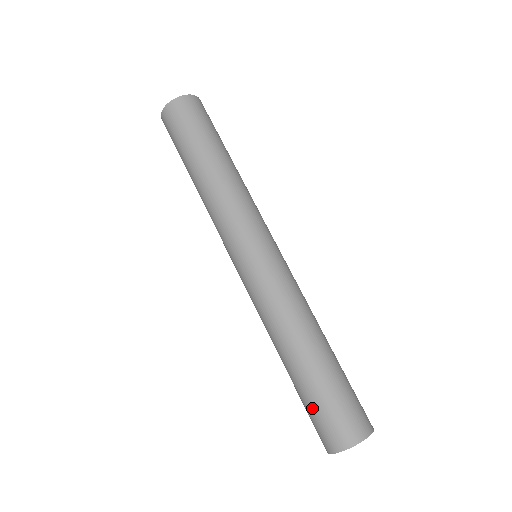
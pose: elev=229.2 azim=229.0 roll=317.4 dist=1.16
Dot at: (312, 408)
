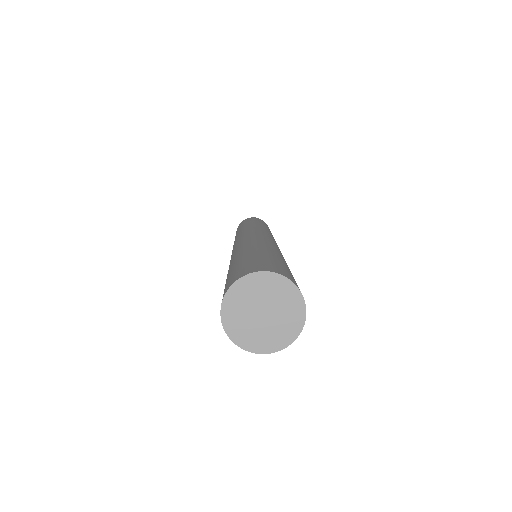
Dot at: (246, 261)
